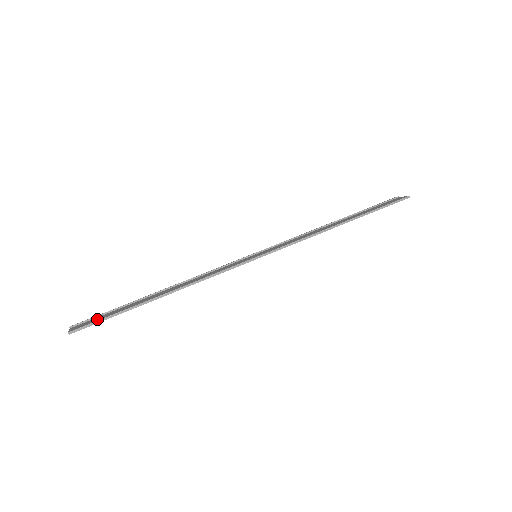
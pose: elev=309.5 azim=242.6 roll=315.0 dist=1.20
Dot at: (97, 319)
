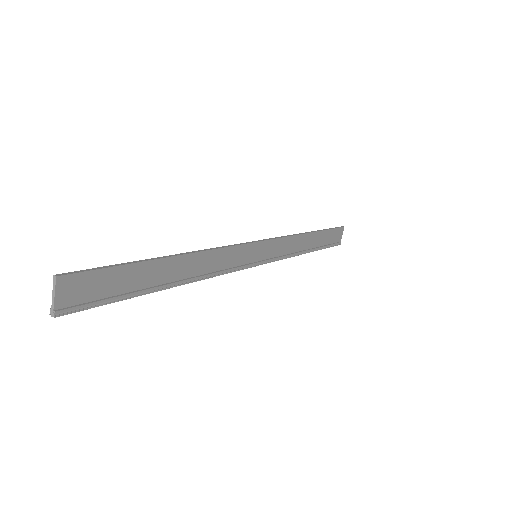
Dot at: (95, 278)
